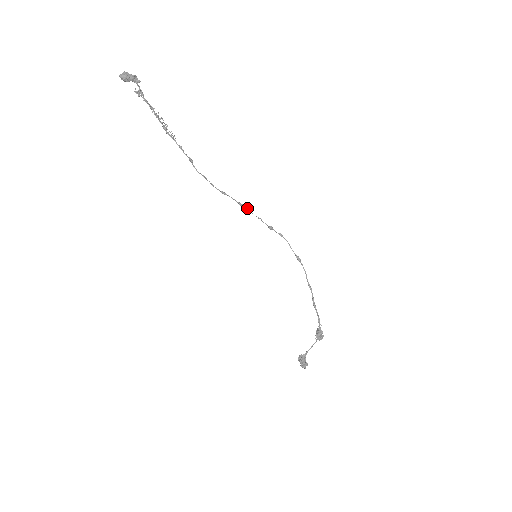
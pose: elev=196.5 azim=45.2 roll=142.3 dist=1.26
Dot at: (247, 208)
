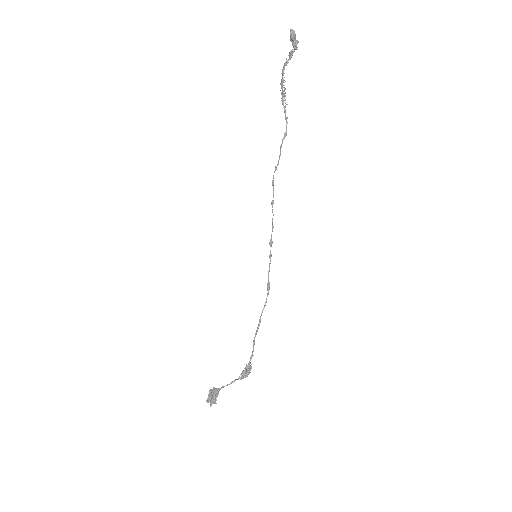
Dot at: occluded
